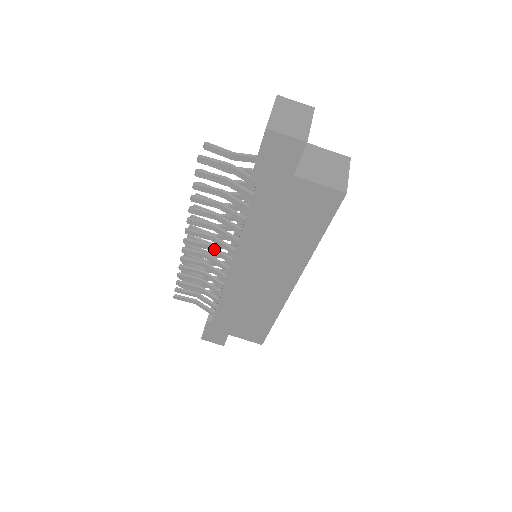
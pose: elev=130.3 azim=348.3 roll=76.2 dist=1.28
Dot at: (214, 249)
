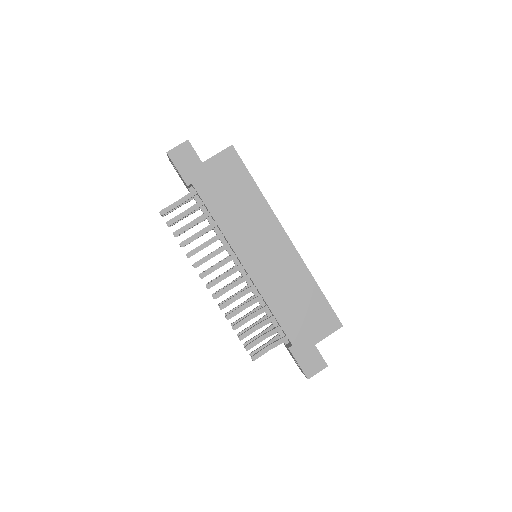
Dot at: (227, 272)
